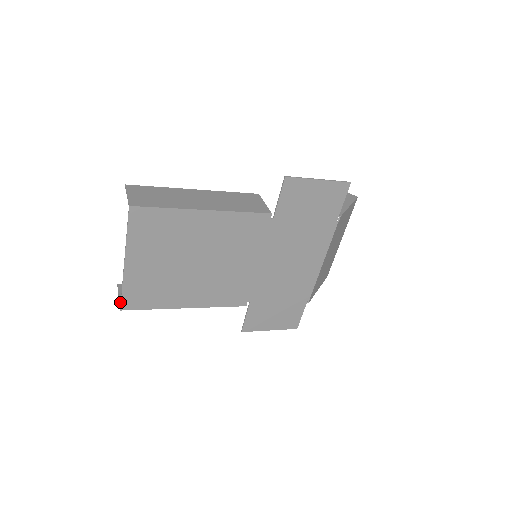
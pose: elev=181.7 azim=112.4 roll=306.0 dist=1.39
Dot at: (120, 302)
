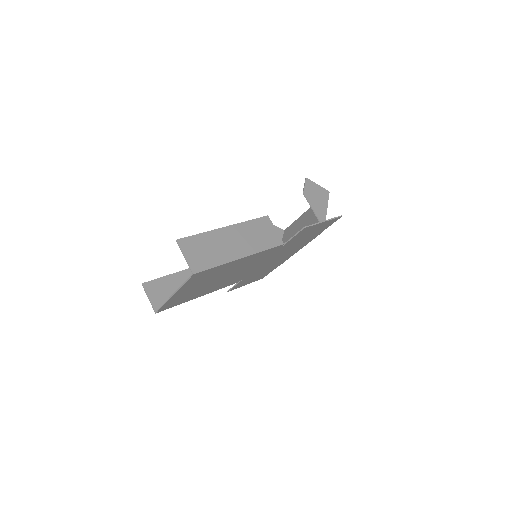
Dot at: (152, 305)
